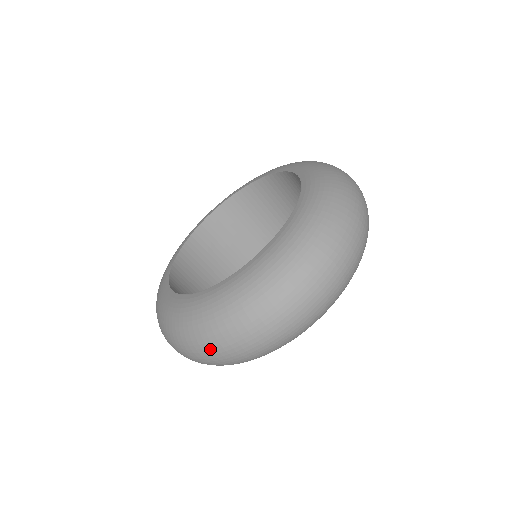
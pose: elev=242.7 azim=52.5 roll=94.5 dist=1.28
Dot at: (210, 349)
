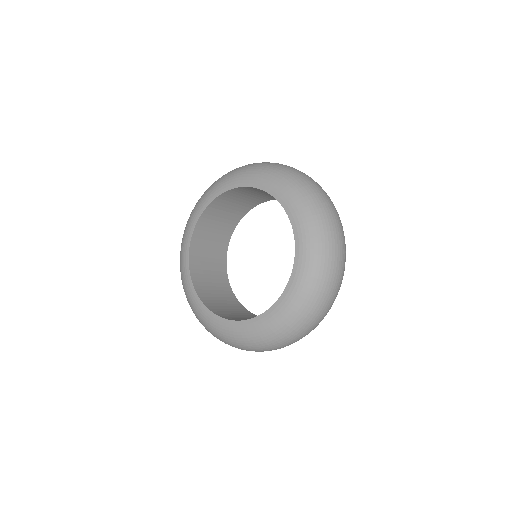
Dot at: (294, 339)
